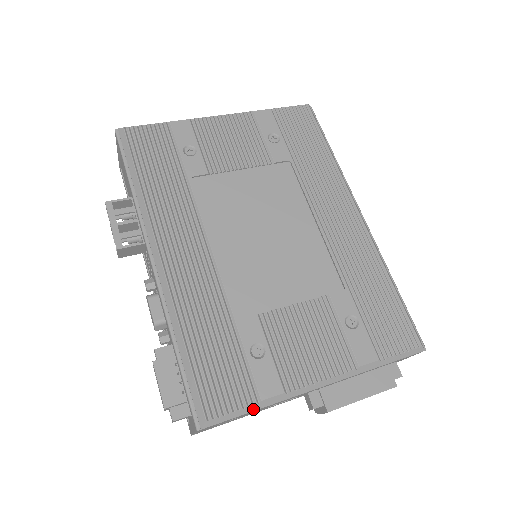
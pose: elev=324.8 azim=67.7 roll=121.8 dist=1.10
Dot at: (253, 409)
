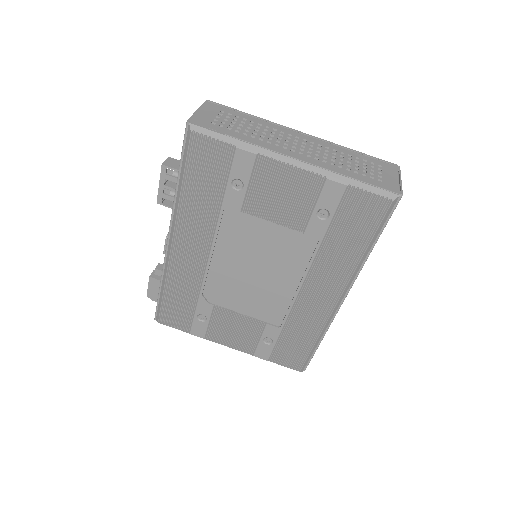
Dot at: (185, 331)
